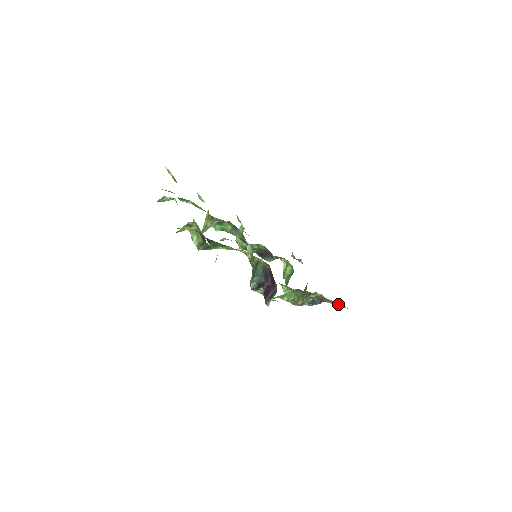
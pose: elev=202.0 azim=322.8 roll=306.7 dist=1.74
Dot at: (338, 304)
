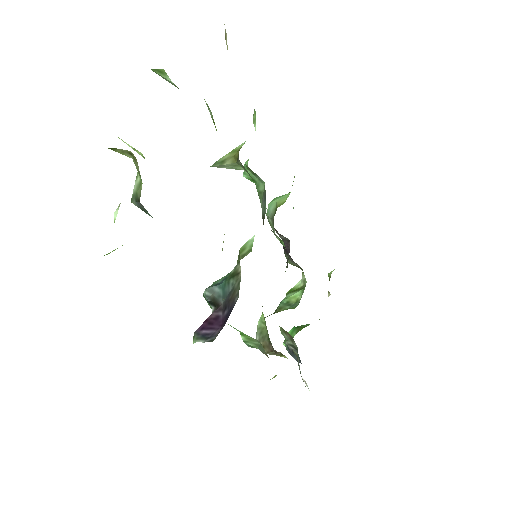
Dot at: occluded
